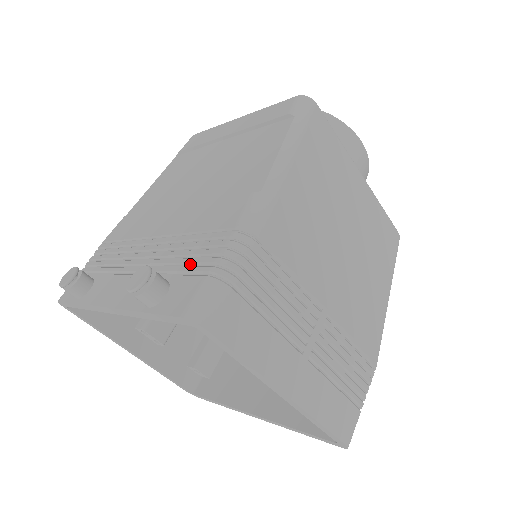
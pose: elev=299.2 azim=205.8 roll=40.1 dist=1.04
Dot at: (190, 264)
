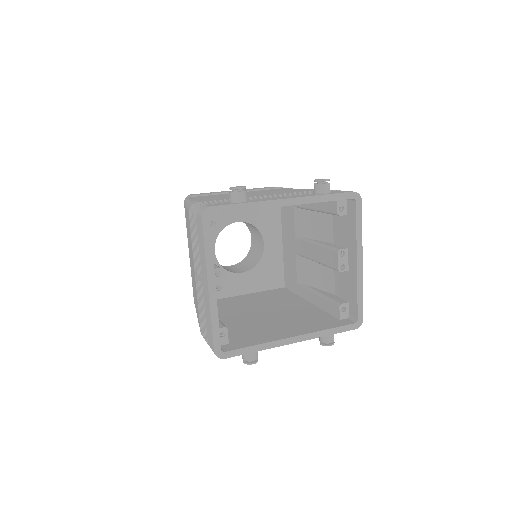
Dot at: occluded
